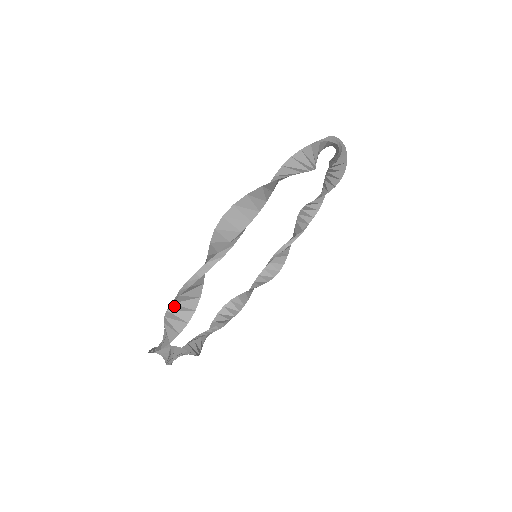
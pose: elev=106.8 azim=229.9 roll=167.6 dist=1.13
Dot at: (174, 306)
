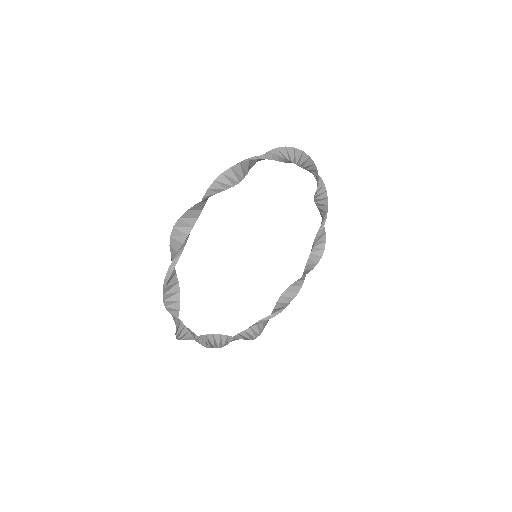
Dot at: (222, 177)
